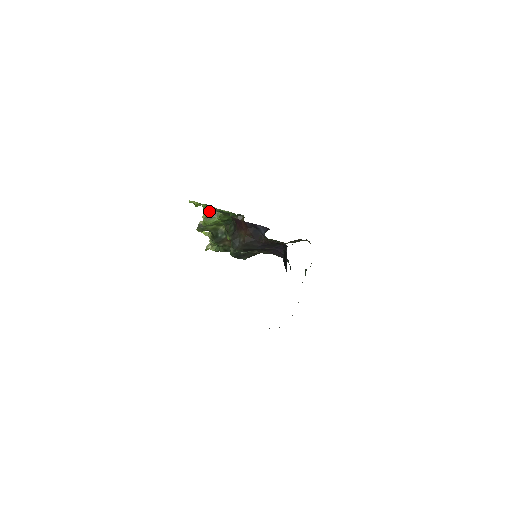
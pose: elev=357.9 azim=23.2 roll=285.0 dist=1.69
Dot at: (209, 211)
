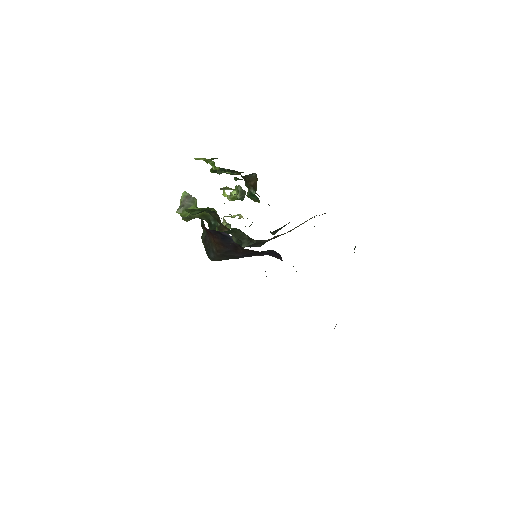
Dot at: (184, 196)
